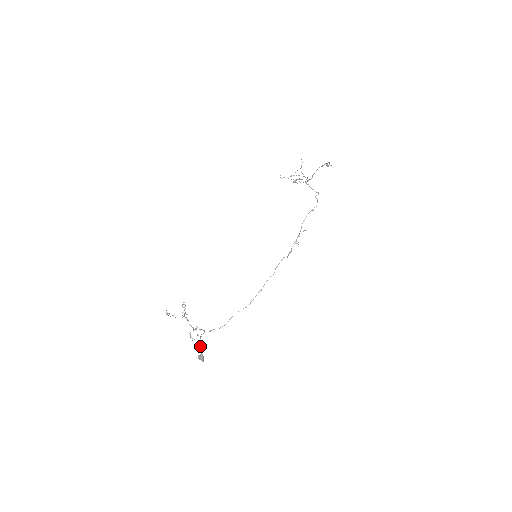
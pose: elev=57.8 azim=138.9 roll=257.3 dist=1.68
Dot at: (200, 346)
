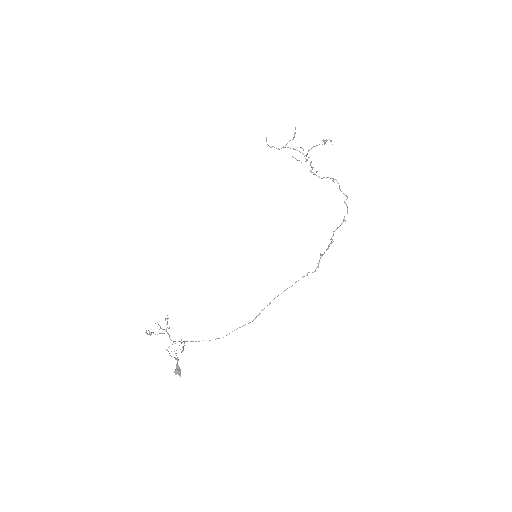
Dot at: (176, 358)
